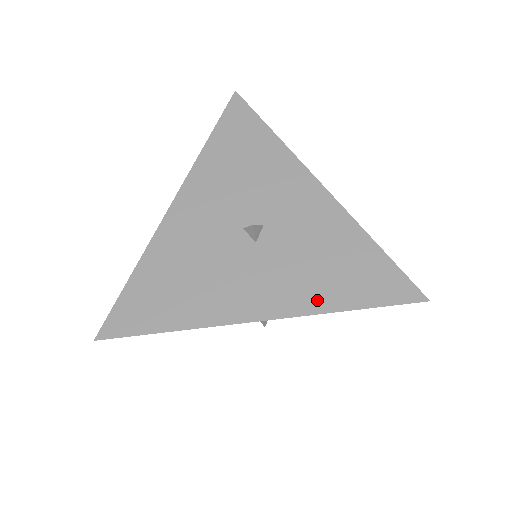
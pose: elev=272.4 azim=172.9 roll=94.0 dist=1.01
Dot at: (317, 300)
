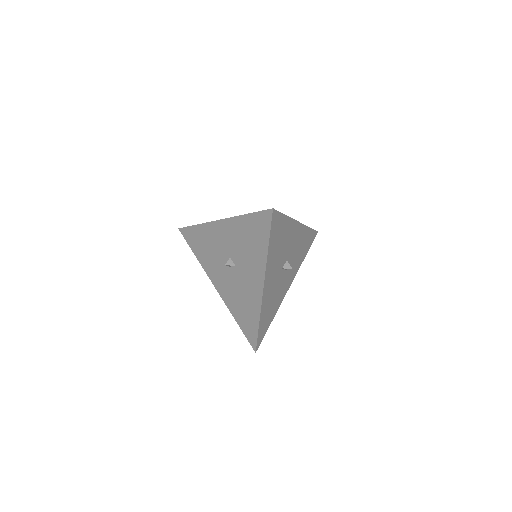
Dot at: occluded
